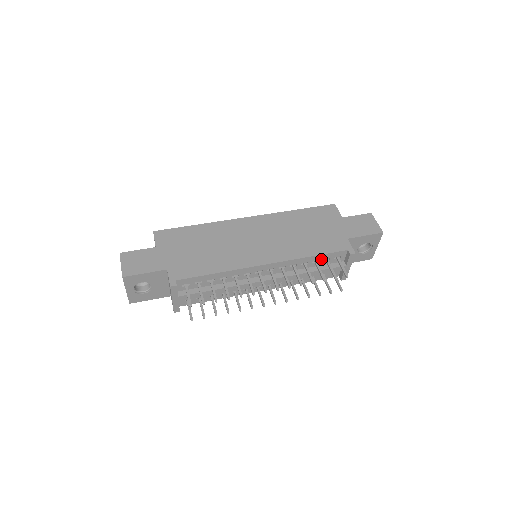
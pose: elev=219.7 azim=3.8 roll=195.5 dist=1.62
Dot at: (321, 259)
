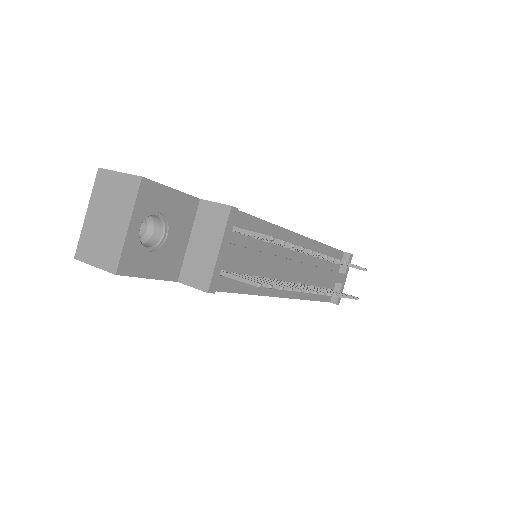
Dot at: occluded
